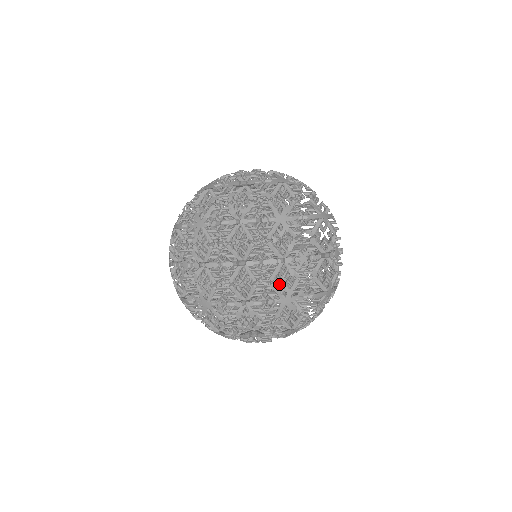
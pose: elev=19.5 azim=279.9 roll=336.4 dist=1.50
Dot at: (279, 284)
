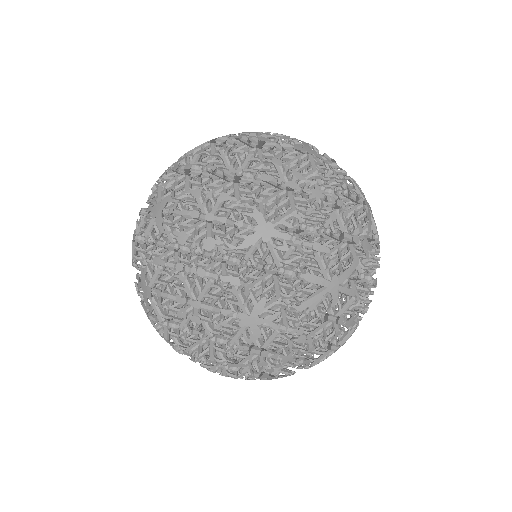
Dot at: occluded
